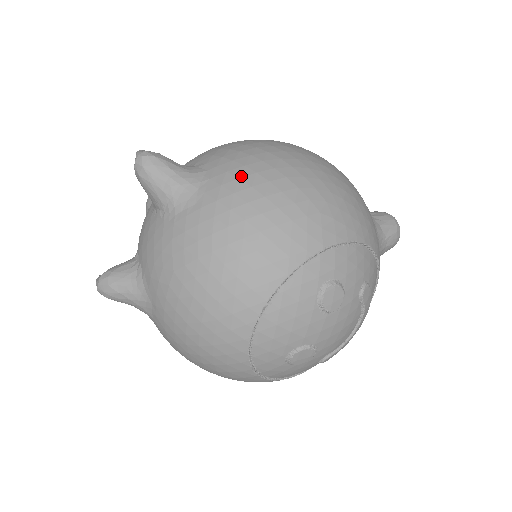
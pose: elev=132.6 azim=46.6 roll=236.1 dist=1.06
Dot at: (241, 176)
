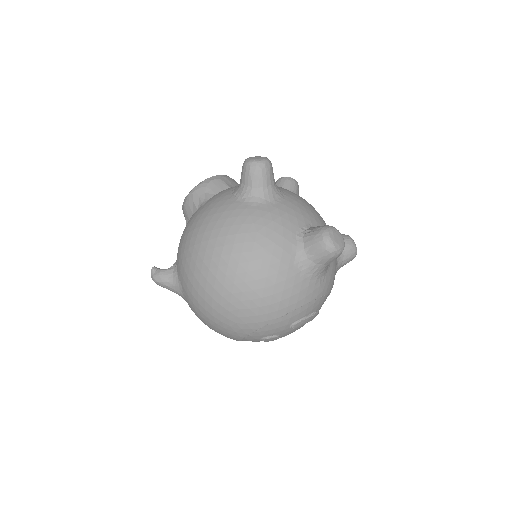
Dot at: (193, 302)
